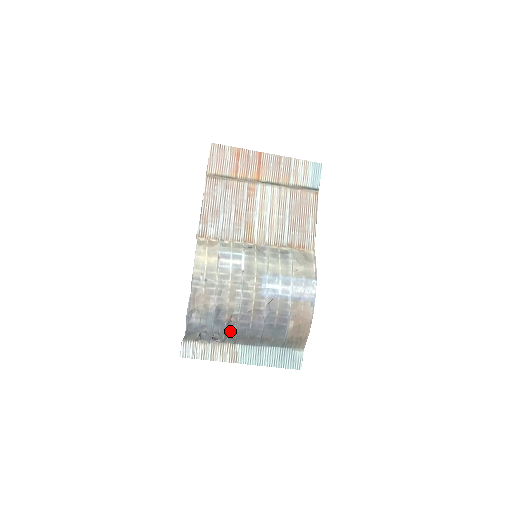
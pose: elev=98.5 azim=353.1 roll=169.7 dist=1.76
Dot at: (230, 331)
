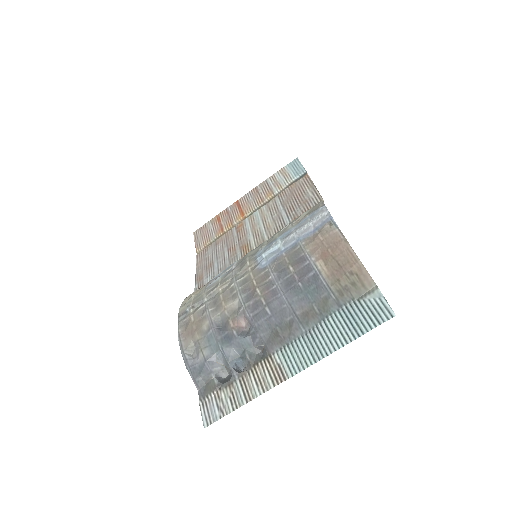
Dot at: (251, 342)
